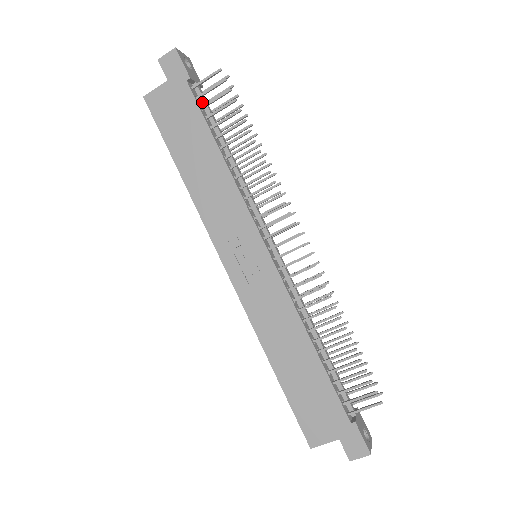
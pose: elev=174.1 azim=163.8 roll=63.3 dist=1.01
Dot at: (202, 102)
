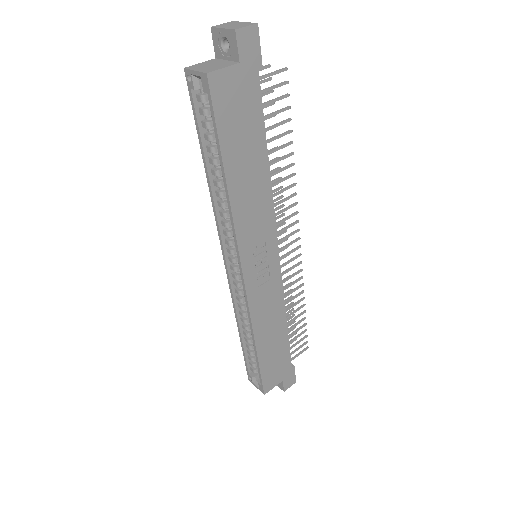
Dot at: occluded
